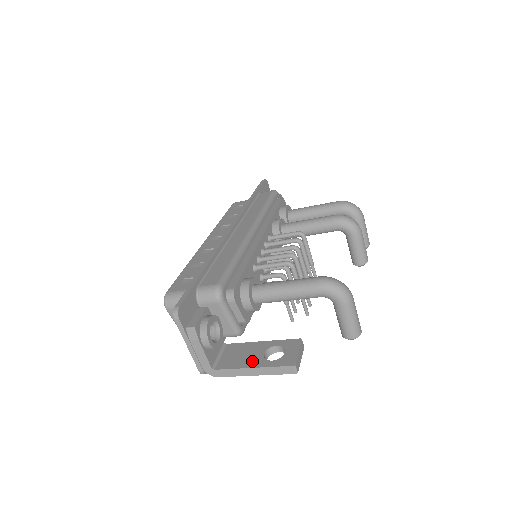
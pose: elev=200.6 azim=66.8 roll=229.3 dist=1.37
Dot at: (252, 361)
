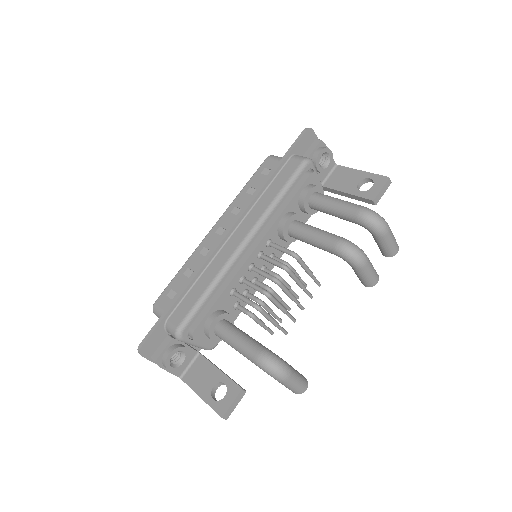
Dot at: (203, 389)
